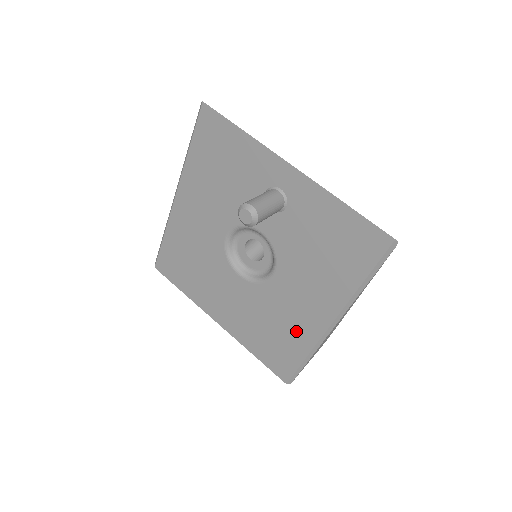
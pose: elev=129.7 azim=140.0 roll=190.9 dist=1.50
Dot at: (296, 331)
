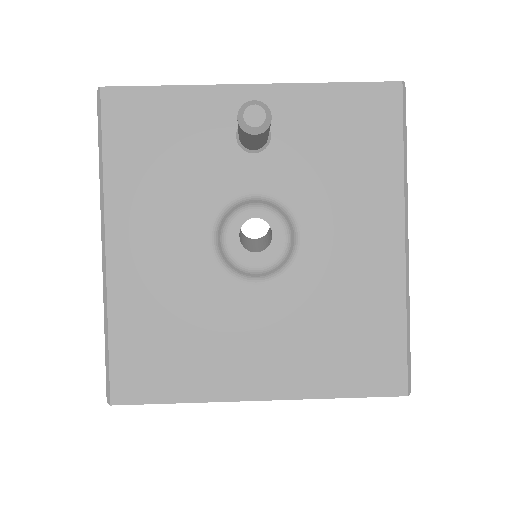
Dot at: (372, 293)
